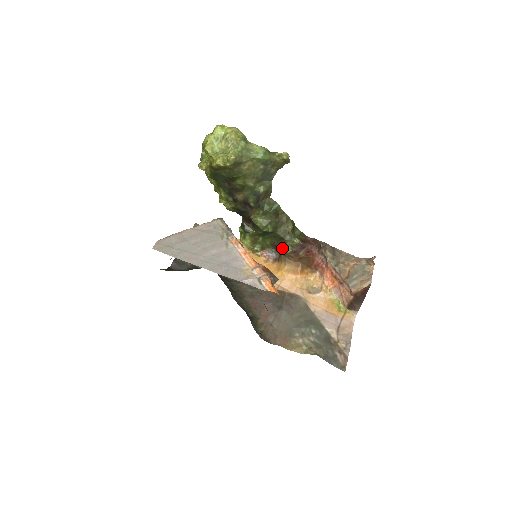
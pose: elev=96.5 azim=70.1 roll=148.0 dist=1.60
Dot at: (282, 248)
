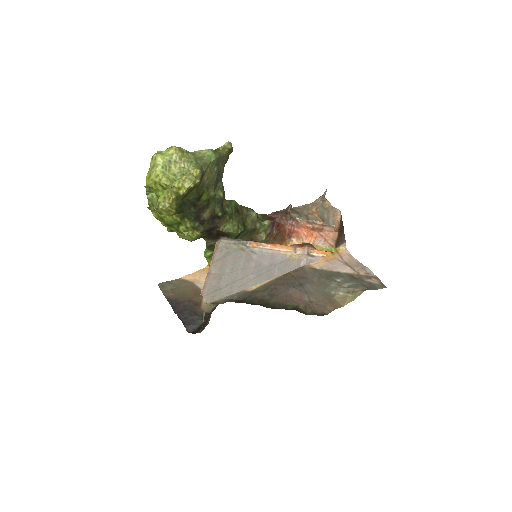
Dot at: (256, 240)
